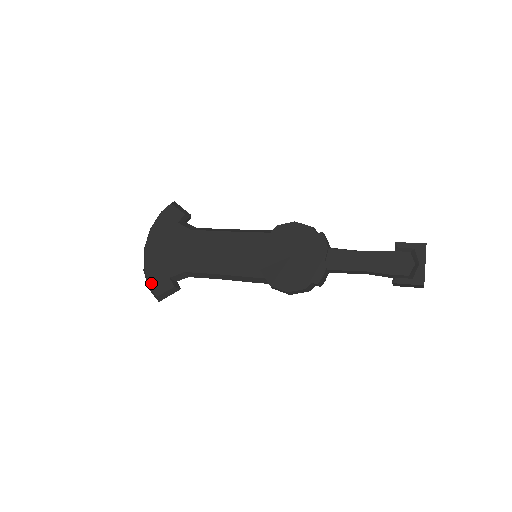
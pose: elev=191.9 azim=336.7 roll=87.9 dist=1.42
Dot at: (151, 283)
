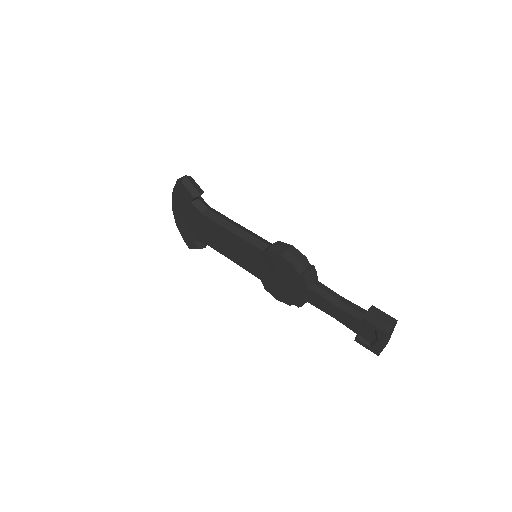
Dot at: (183, 237)
